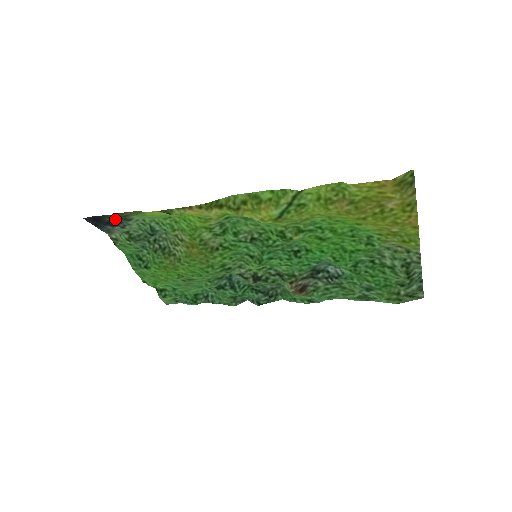
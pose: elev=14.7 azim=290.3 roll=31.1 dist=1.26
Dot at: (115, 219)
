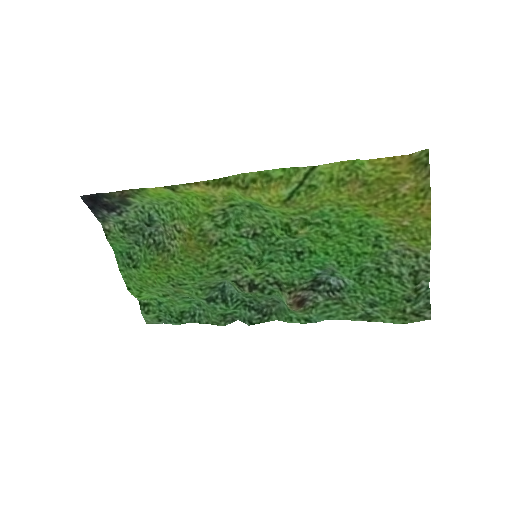
Dot at: (114, 199)
